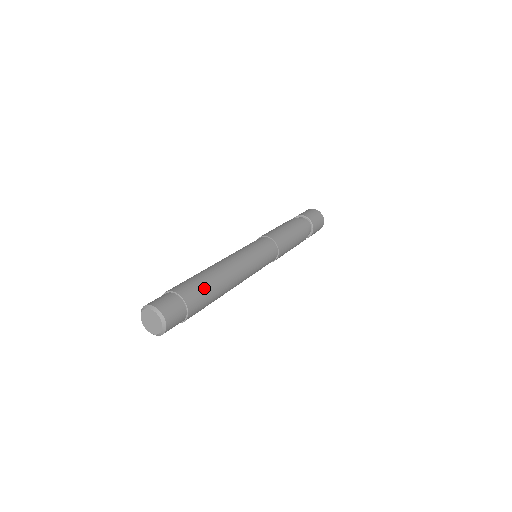
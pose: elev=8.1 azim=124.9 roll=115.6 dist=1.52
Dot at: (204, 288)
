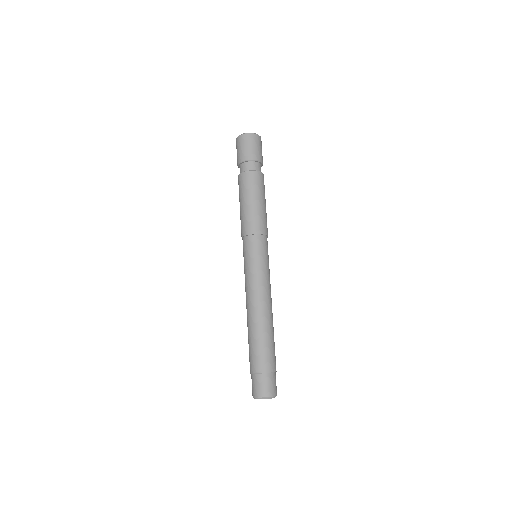
Dot at: (274, 347)
